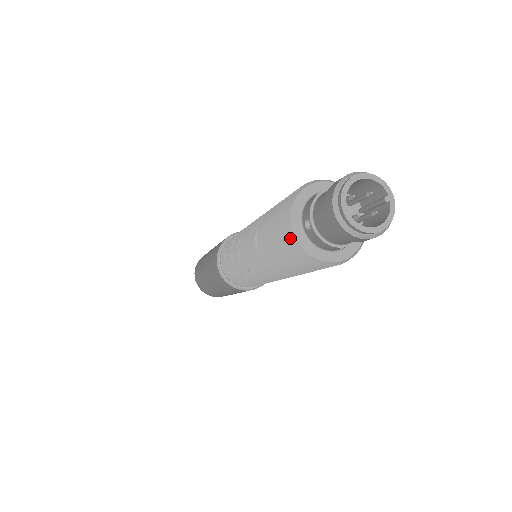
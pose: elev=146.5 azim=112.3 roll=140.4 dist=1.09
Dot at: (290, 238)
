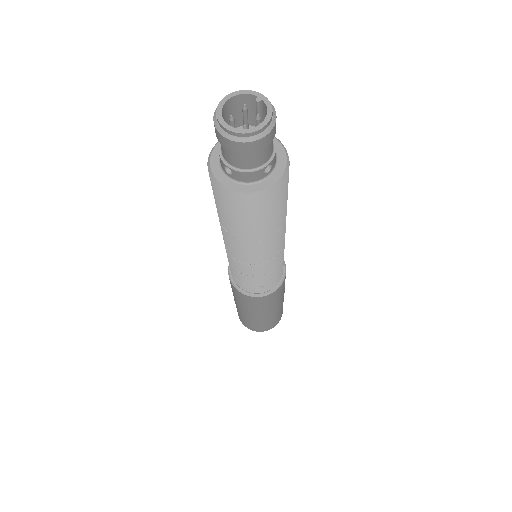
Dot at: (225, 192)
